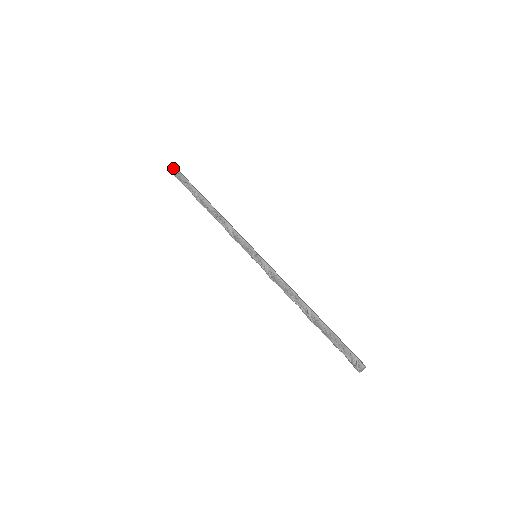
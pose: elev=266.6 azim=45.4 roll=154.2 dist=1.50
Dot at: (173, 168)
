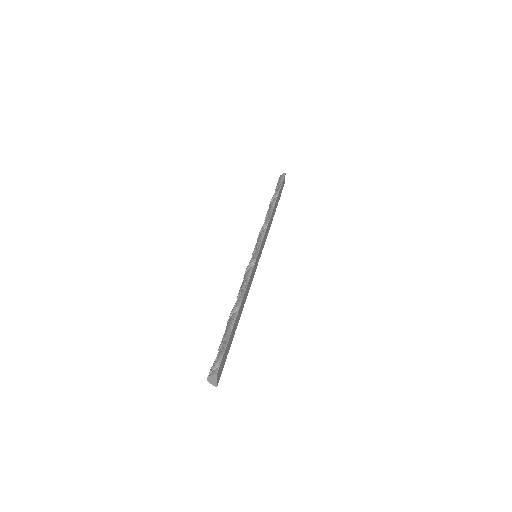
Dot at: (283, 175)
